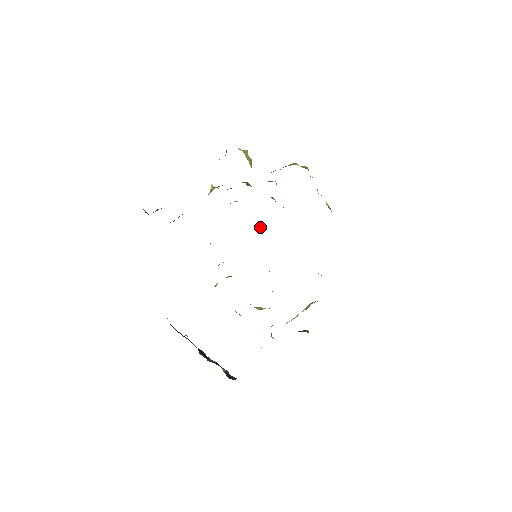
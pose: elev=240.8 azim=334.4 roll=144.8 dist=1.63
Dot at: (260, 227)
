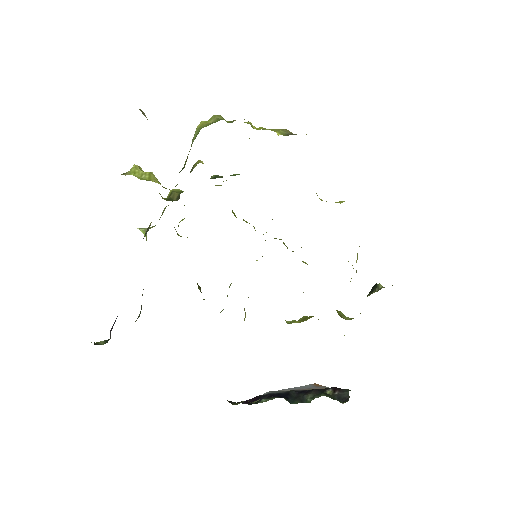
Dot at: (232, 211)
